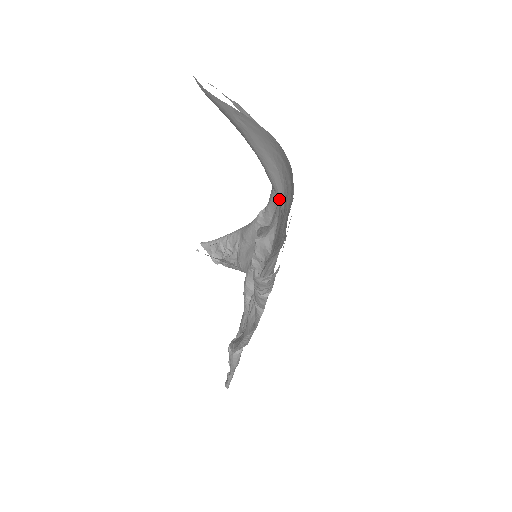
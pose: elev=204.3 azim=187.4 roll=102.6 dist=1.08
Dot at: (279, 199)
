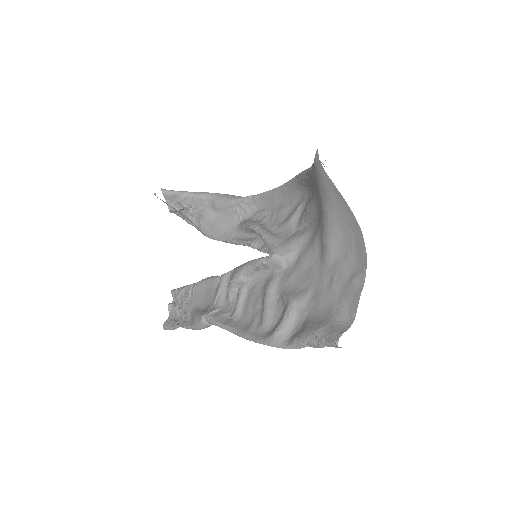
Dot at: (328, 254)
